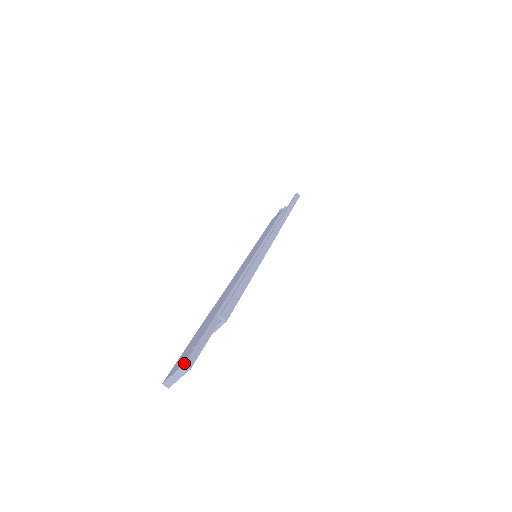
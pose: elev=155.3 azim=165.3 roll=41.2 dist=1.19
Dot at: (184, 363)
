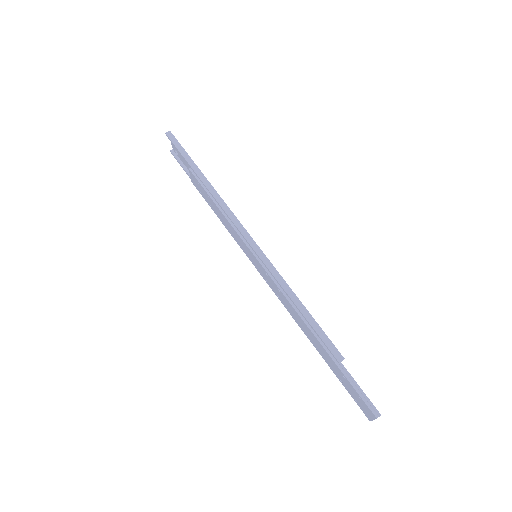
Dot at: (375, 418)
